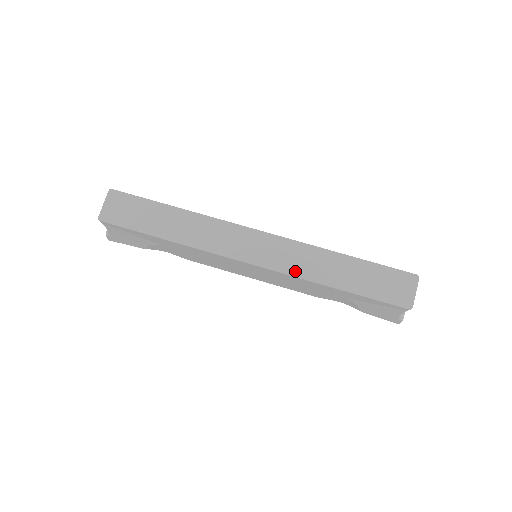
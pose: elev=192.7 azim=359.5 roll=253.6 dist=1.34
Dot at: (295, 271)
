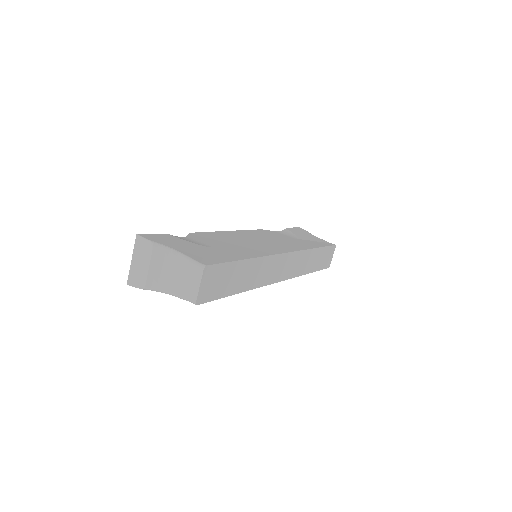
Dot at: (298, 273)
